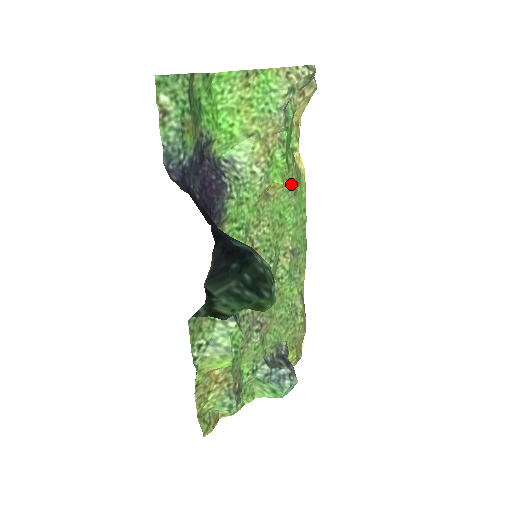
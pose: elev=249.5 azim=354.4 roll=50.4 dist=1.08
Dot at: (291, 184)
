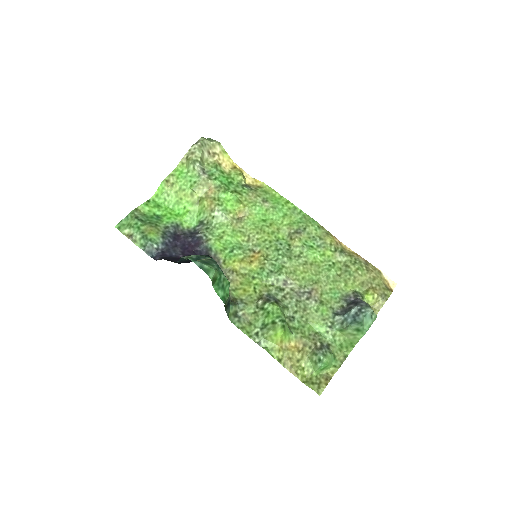
Dot at: (253, 199)
